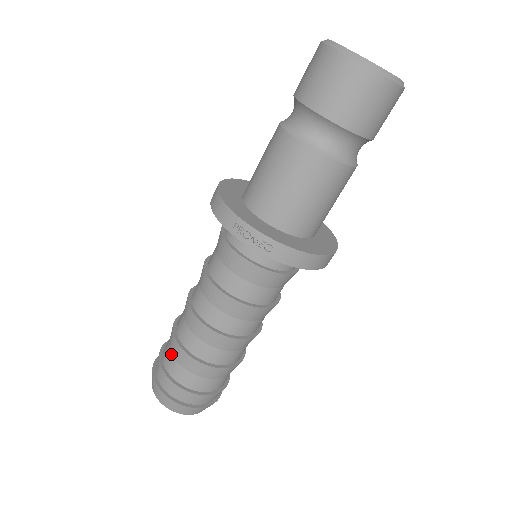
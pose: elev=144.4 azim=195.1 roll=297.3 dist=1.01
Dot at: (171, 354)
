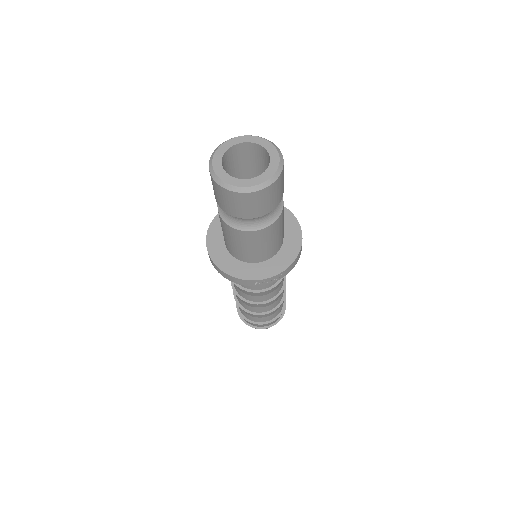
Dot at: (253, 317)
